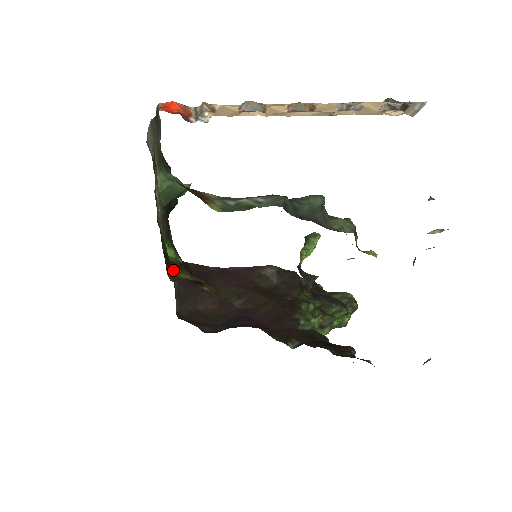
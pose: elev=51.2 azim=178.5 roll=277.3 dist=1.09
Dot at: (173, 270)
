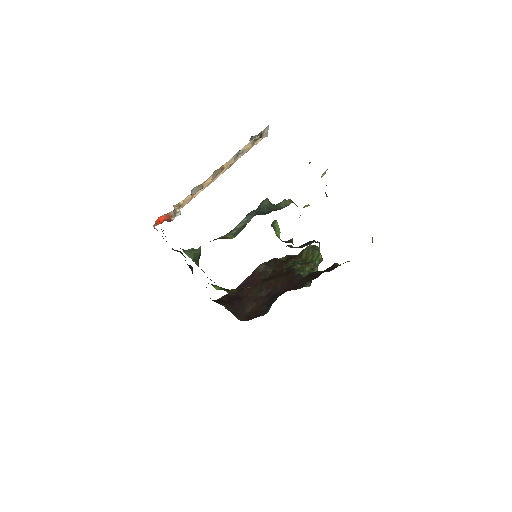
Dot at: (228, 292)
